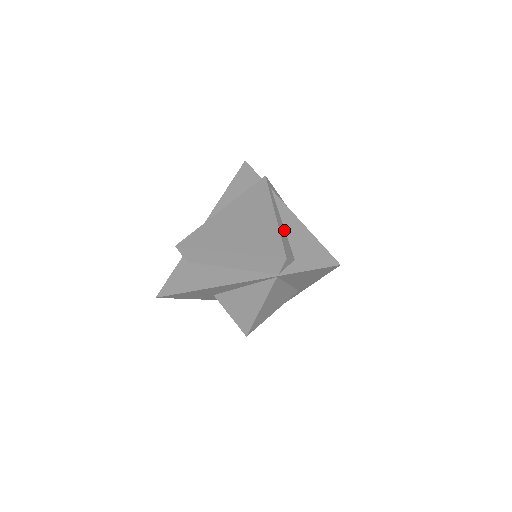
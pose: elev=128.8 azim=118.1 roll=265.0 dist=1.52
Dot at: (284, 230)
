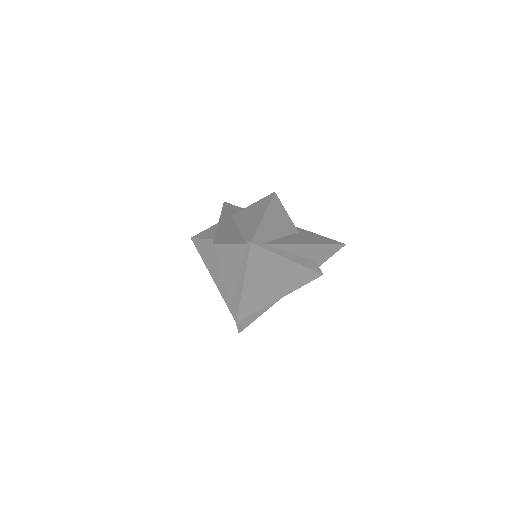
Dot at: (297, 256)
